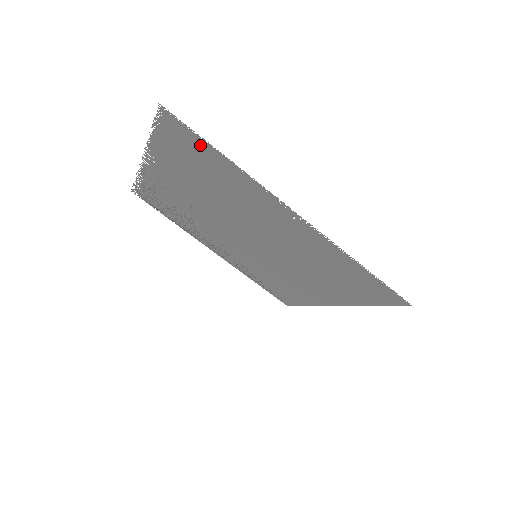
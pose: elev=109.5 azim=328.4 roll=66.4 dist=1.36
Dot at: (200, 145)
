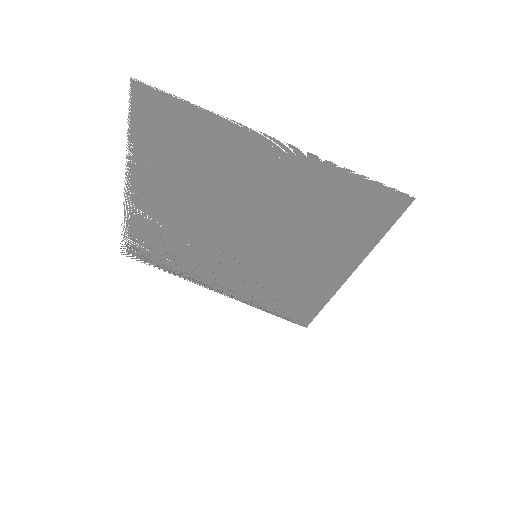
Dot at: (174, 109)
